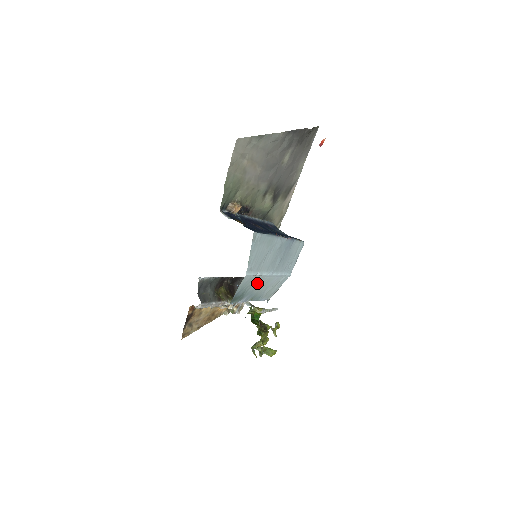
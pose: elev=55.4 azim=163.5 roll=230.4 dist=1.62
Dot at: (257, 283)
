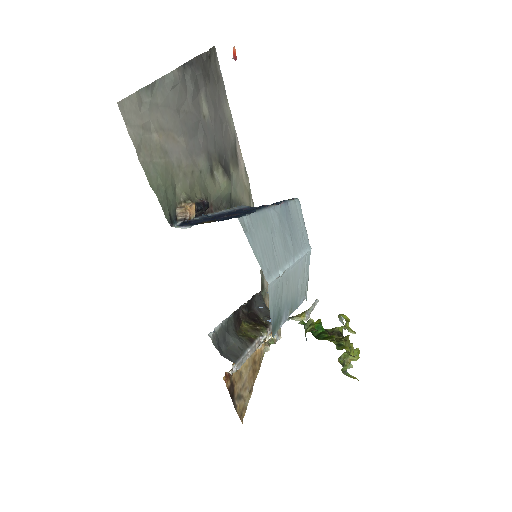
Dot at: (285, 286)
